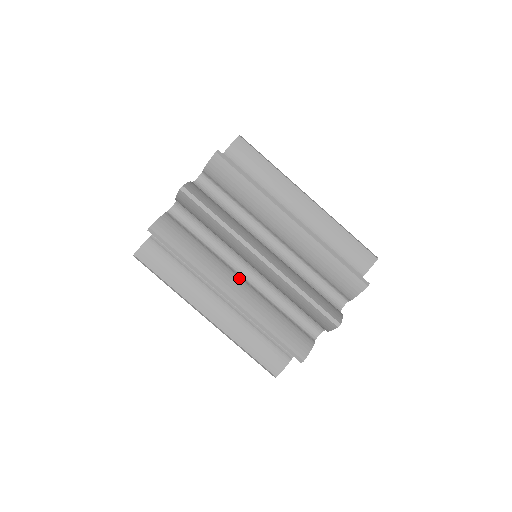
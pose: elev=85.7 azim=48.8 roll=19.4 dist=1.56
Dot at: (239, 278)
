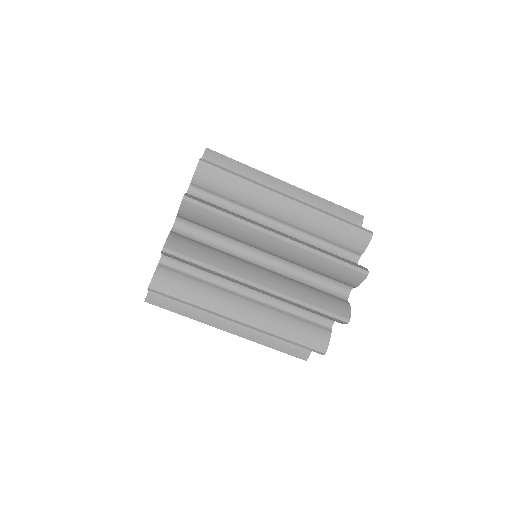
Dot at: (262, 268)
